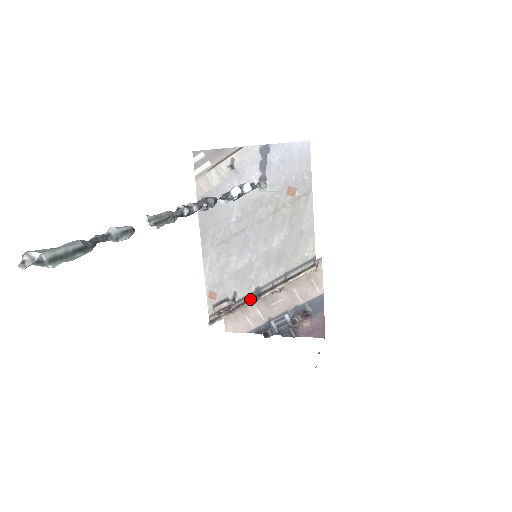
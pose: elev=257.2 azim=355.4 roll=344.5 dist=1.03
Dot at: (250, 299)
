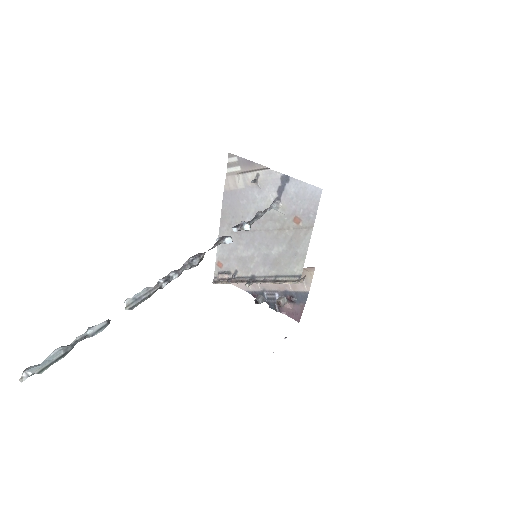
Dot at: (246, 280)
